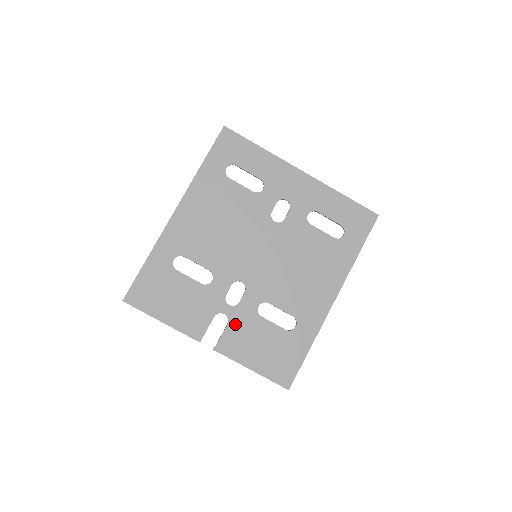
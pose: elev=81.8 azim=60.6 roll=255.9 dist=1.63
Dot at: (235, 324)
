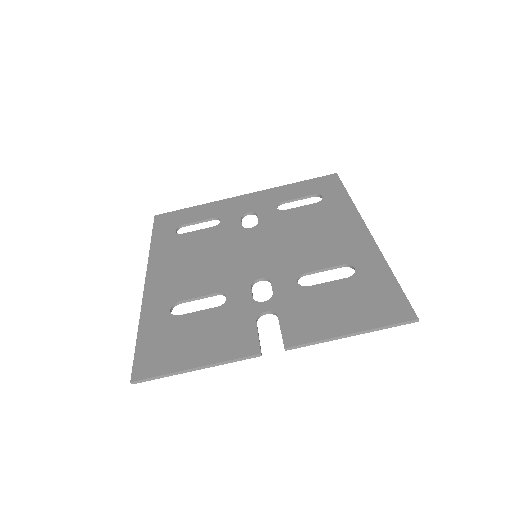
Dot at: (286, 311)
